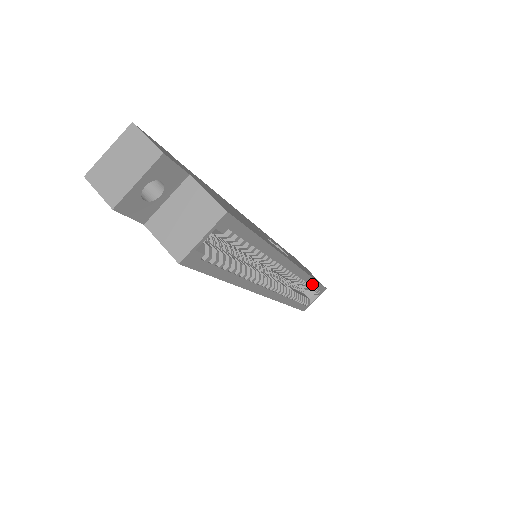
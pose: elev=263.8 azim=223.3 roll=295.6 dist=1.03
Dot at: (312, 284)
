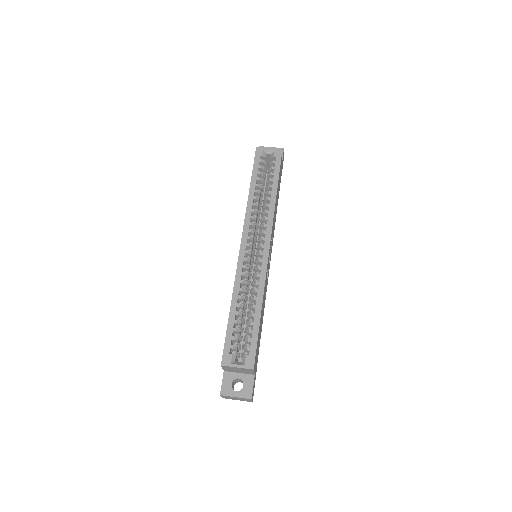
Dot at: (256, 314)
